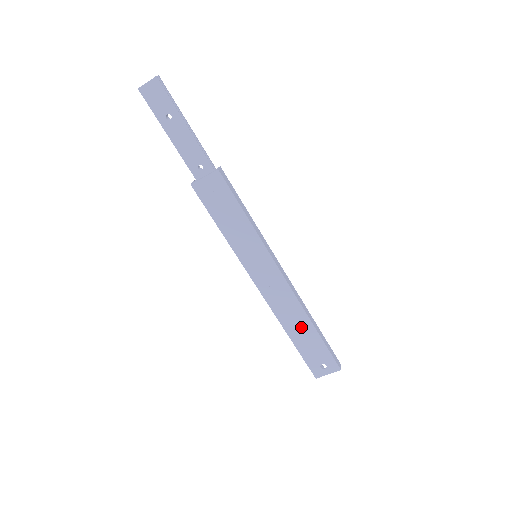
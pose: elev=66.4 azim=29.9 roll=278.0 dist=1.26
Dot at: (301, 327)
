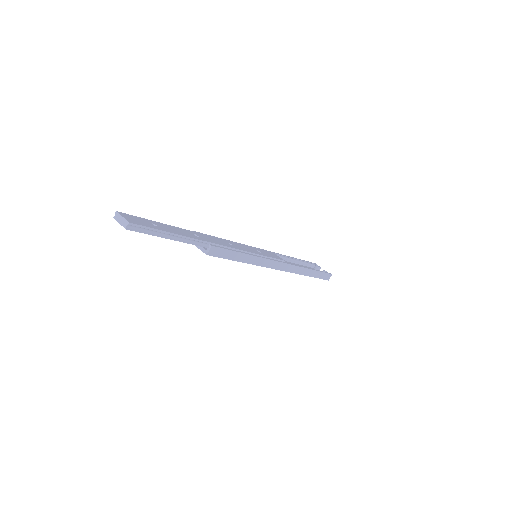
Dot at: occluded
